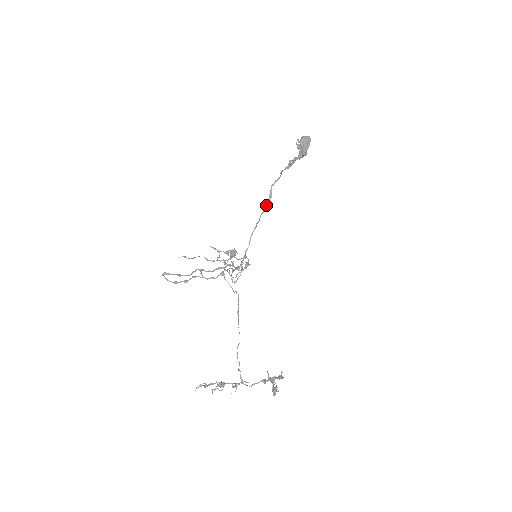
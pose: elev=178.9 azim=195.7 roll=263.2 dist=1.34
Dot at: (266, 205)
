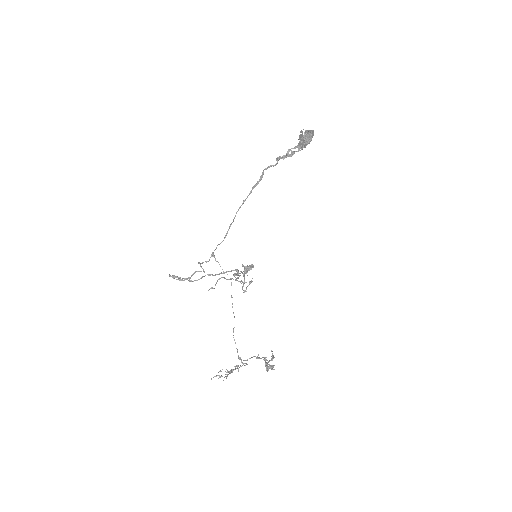
Dot at: occluded
